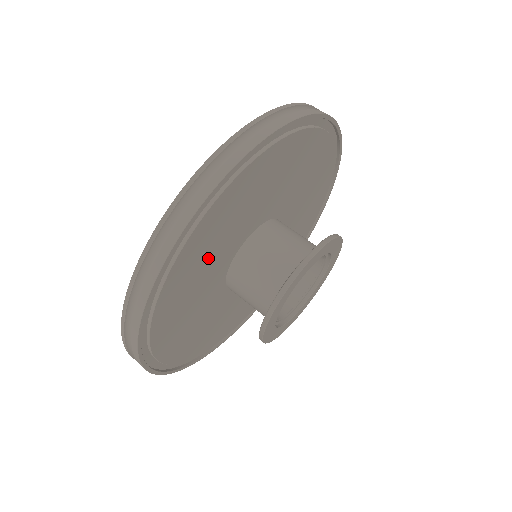
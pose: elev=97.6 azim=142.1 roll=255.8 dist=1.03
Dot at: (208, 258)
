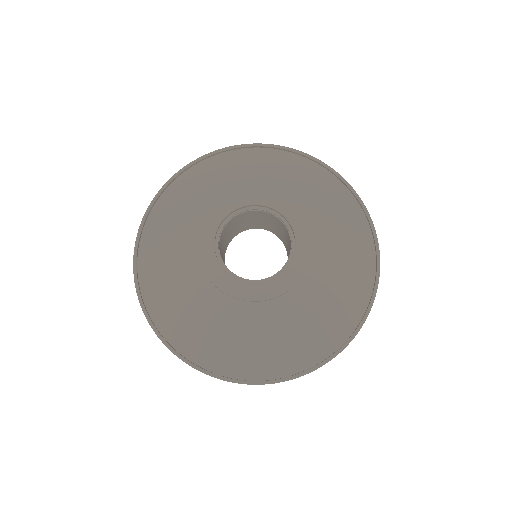
Dot at: (231, 192)
